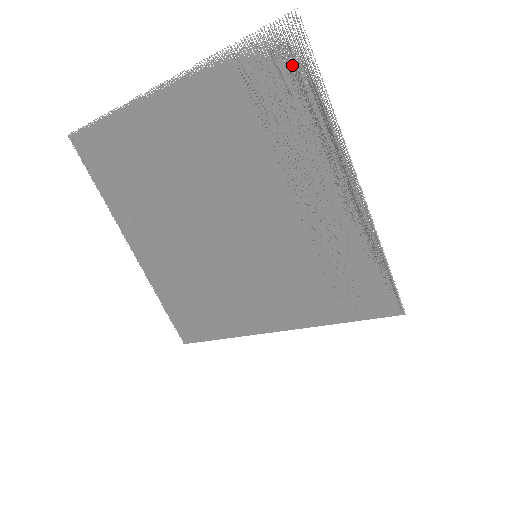
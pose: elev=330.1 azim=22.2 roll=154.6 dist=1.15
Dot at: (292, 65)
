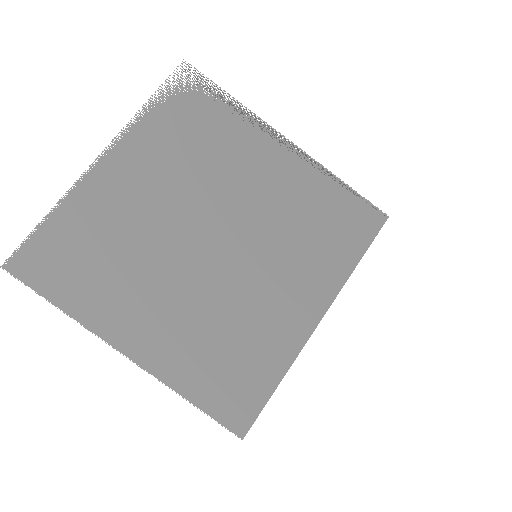
Dot at: (199, 92)
